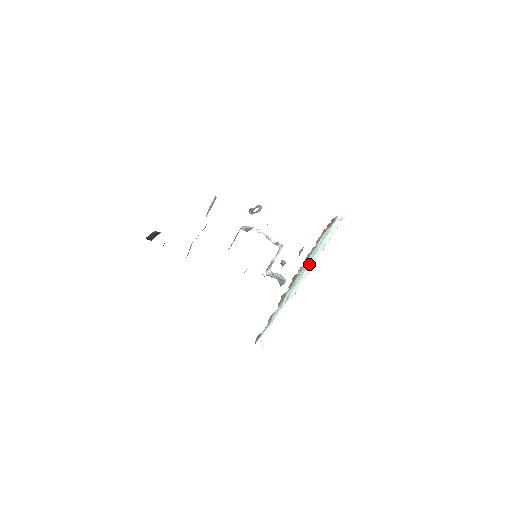
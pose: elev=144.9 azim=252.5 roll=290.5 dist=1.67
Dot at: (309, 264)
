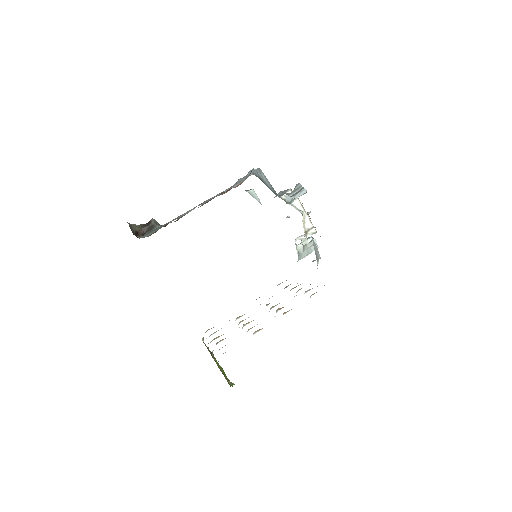
Dot at: occluded
